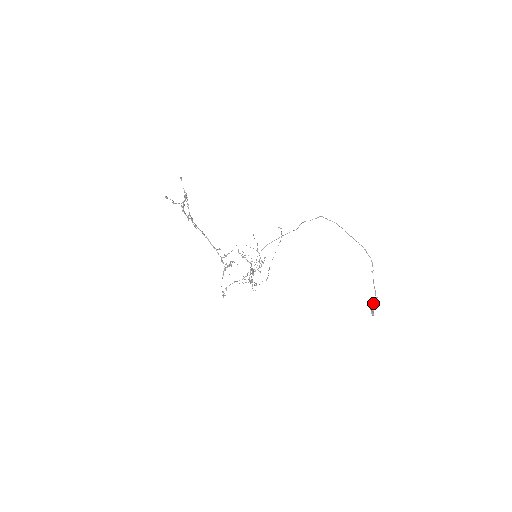
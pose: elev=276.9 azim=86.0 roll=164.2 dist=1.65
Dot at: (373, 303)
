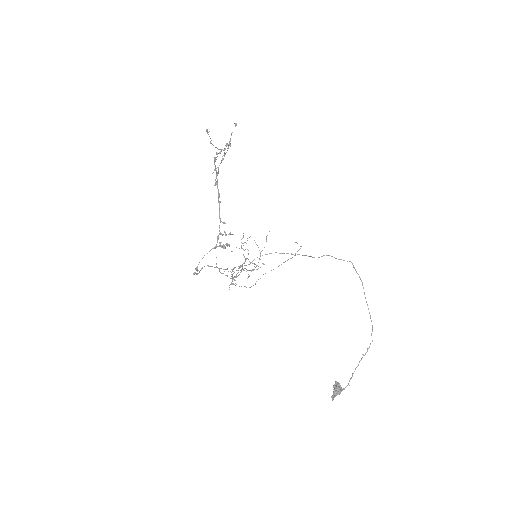
Dot at: (341, 387)
